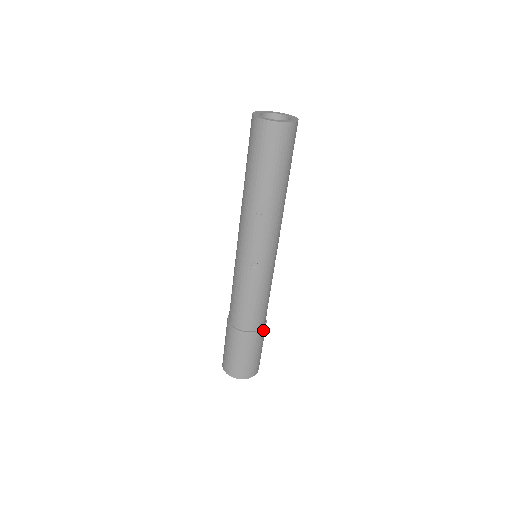
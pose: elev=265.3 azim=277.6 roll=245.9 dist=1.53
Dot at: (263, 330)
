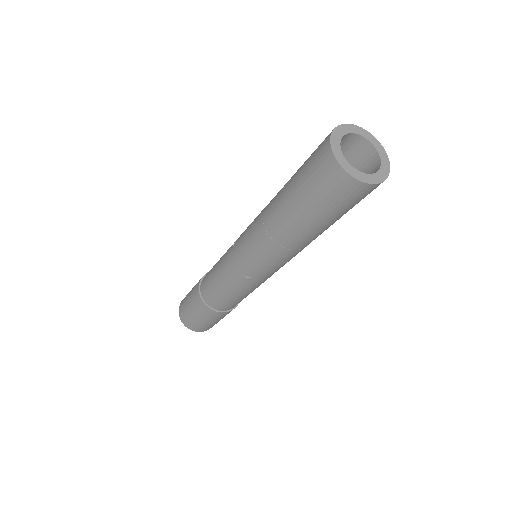
Dot at: occluded
